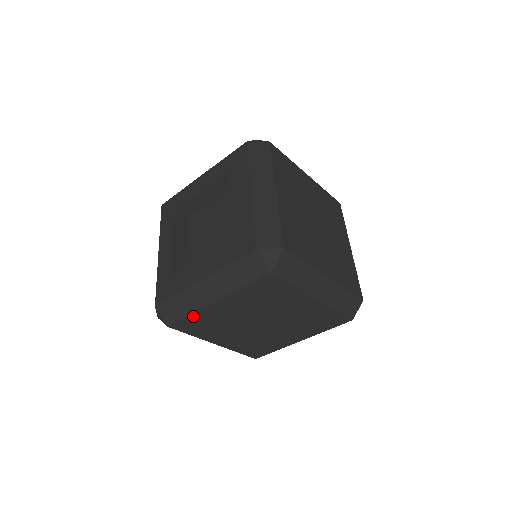
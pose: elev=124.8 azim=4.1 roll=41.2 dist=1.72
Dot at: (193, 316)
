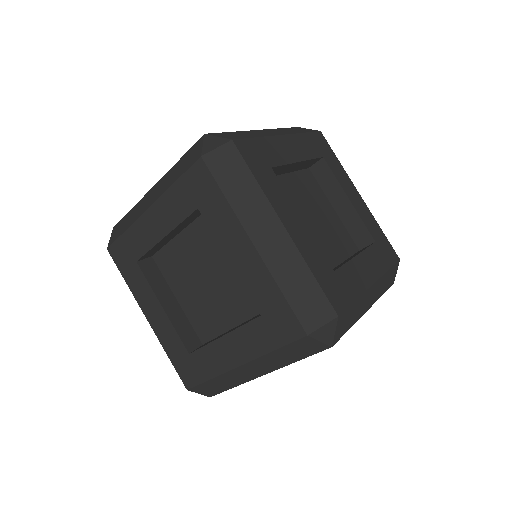
Dot at: (129, 235)
